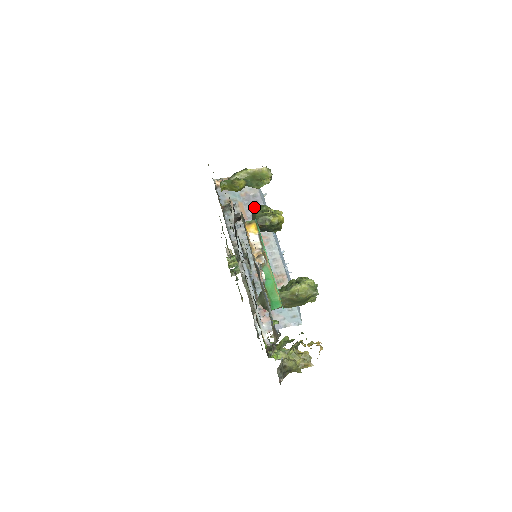
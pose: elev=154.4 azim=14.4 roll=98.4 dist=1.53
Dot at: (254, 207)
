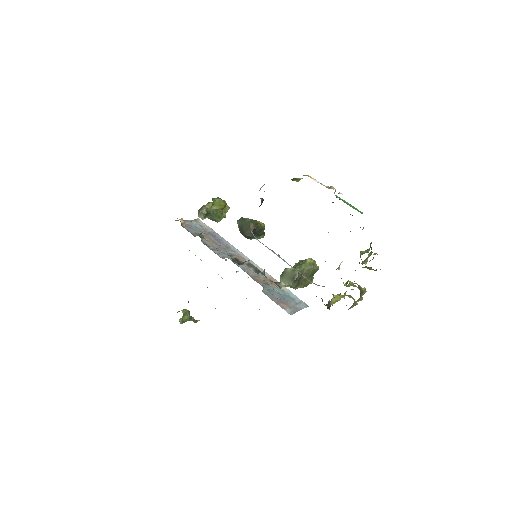
Dot at: (239, 220)
